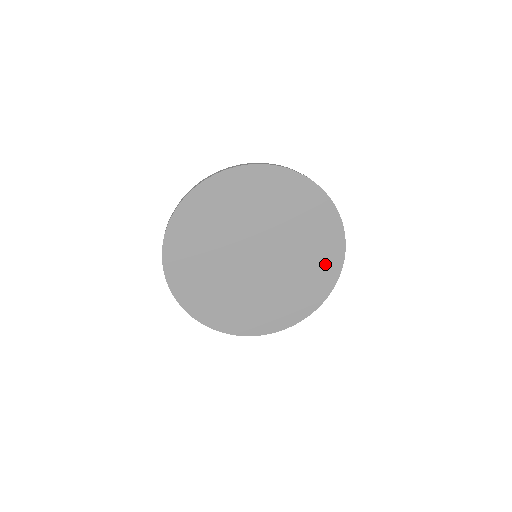
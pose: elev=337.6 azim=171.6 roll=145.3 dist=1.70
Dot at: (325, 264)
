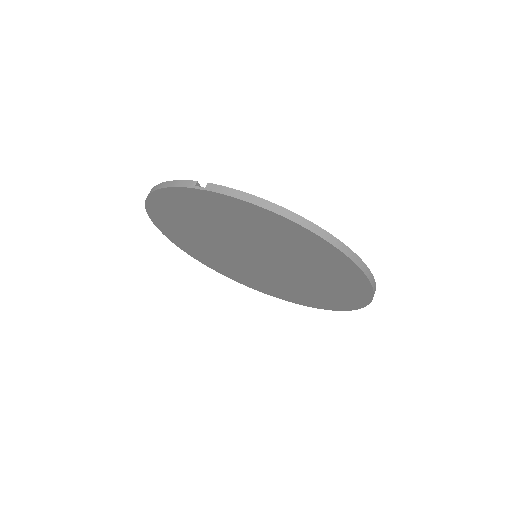
Dot at: (333, 265)
